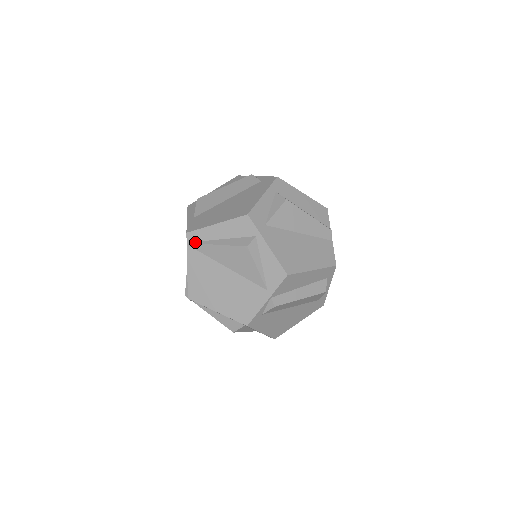
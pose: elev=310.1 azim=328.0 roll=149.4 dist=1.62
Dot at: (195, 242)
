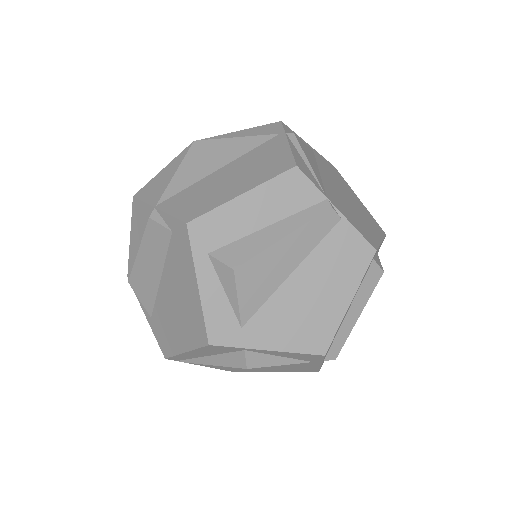
Dot at: (184, 361)
